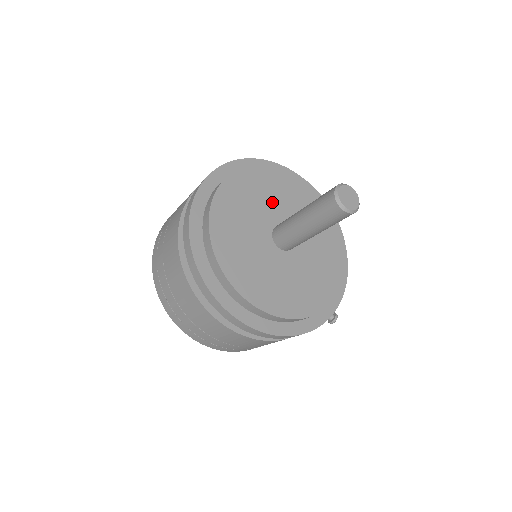
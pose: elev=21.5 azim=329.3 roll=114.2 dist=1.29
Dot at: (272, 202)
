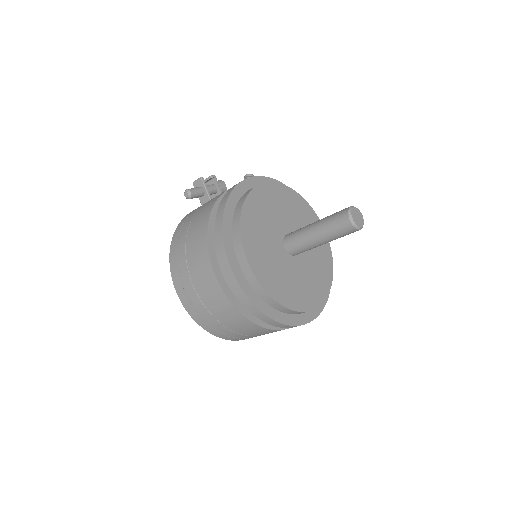
Dot at: (269, 228)
